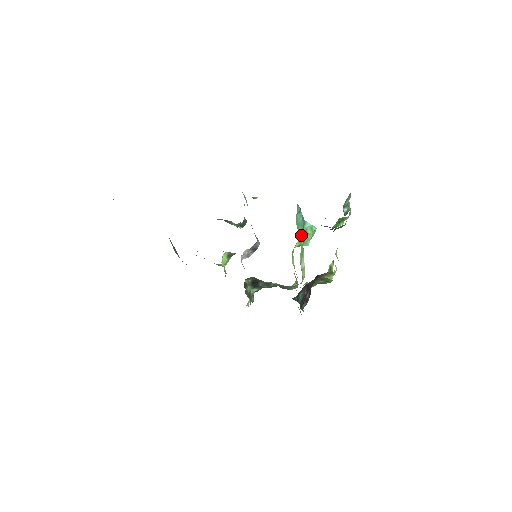
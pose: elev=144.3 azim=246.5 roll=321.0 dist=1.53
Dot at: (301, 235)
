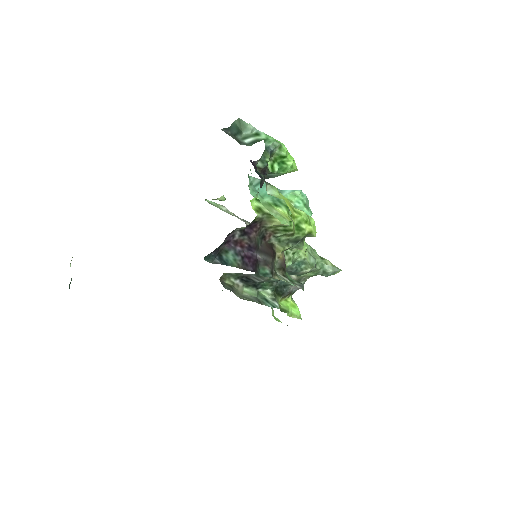
Dot at: (275, 205)
